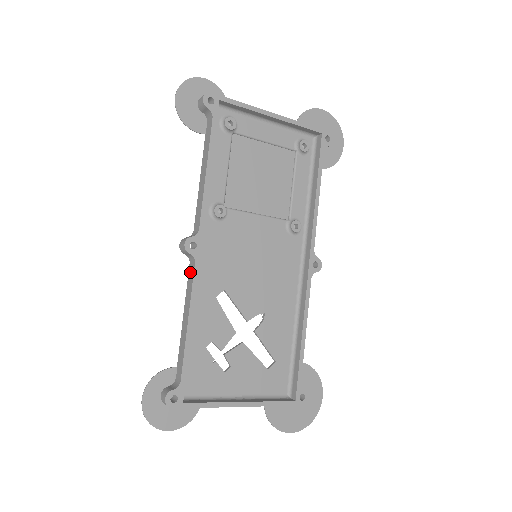
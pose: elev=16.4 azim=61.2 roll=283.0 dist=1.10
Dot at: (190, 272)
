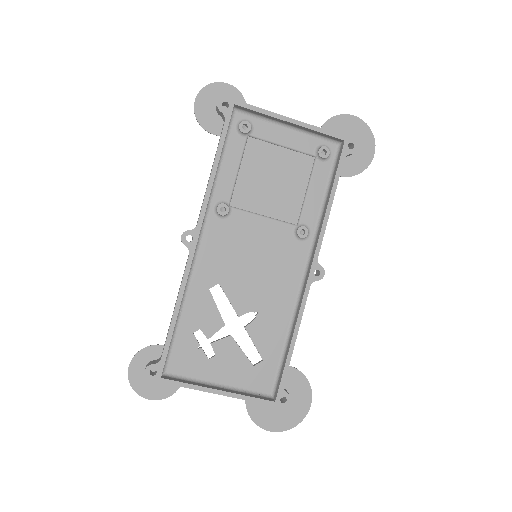
Dot at: (186, 262)
